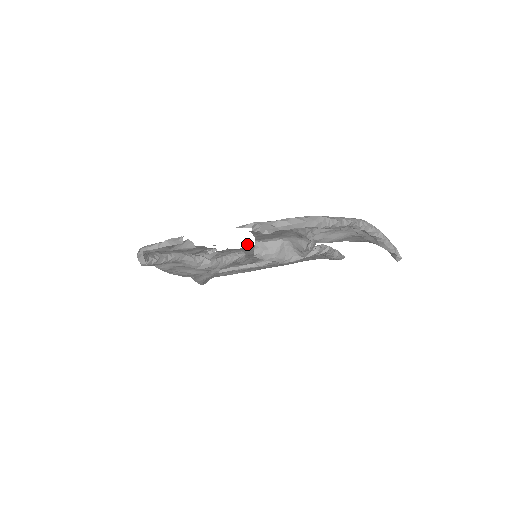
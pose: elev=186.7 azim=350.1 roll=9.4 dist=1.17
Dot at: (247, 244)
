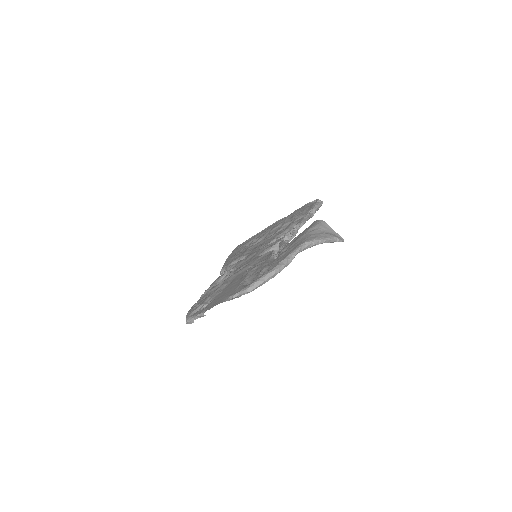
Dot at: (244, 269)
